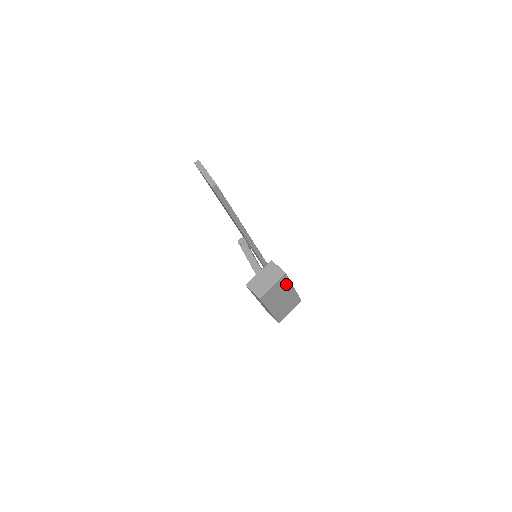
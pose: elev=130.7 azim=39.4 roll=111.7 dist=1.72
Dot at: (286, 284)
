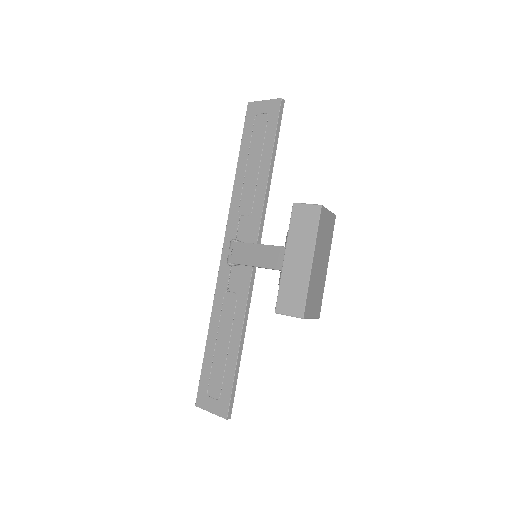
Dot at: (329, 240)
